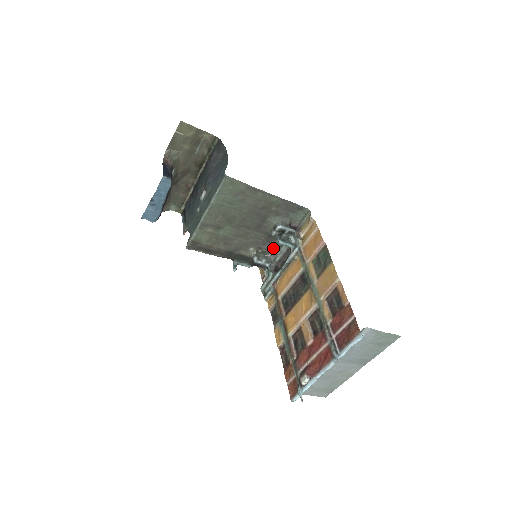
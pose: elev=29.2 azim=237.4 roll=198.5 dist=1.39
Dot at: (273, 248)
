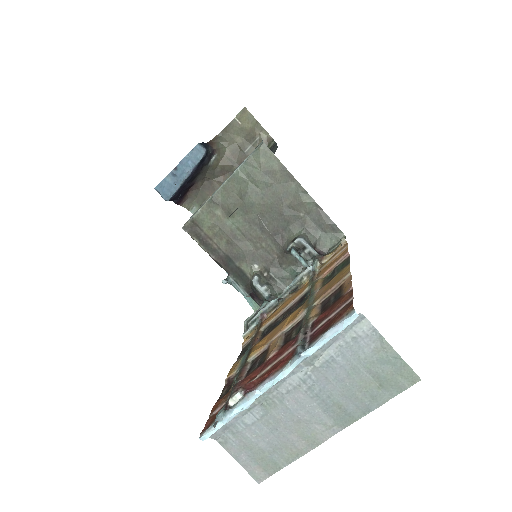
Dot at: (283, 277)
